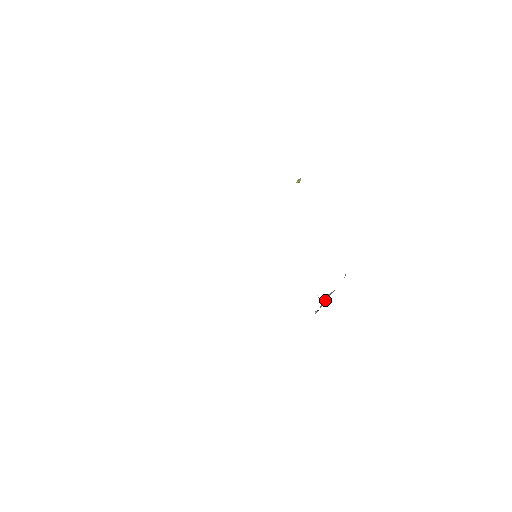
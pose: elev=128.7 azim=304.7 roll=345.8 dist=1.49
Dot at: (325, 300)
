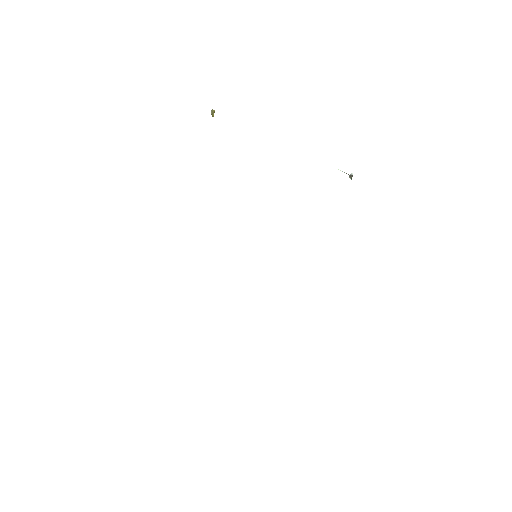
Dot at: occluded
